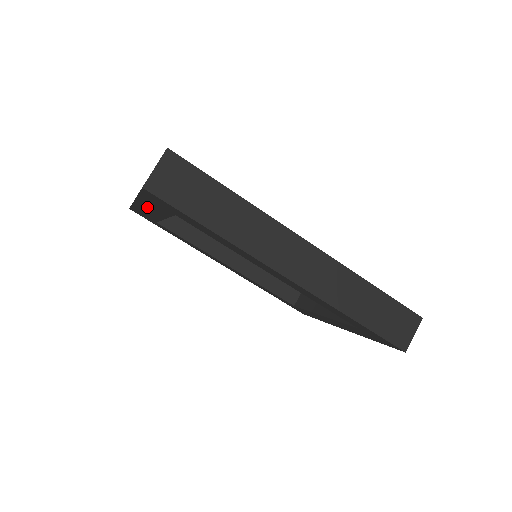
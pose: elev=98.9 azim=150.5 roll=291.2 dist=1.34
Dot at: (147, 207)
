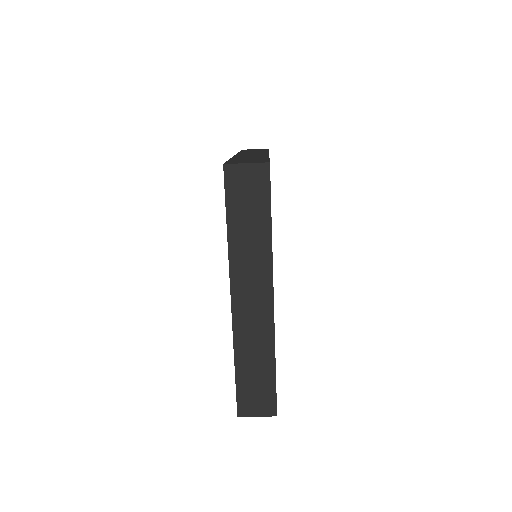
Dot at: occluded
